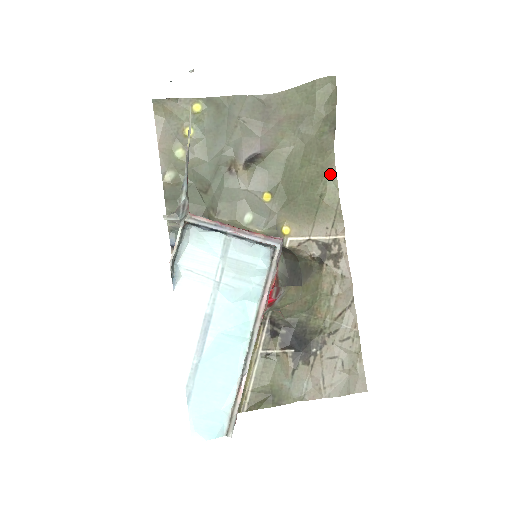
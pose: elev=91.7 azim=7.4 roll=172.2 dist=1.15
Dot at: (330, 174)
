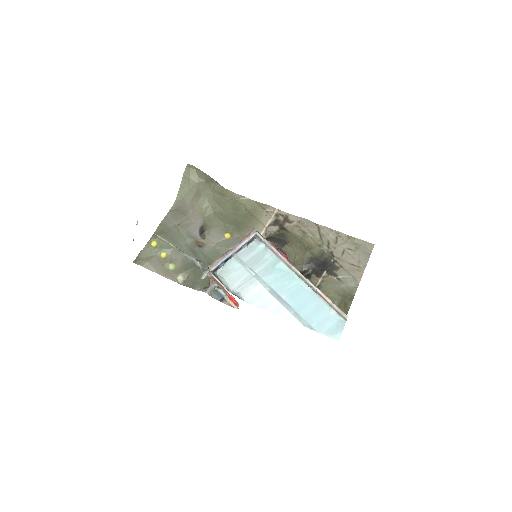
Dot at: (237, 198)
